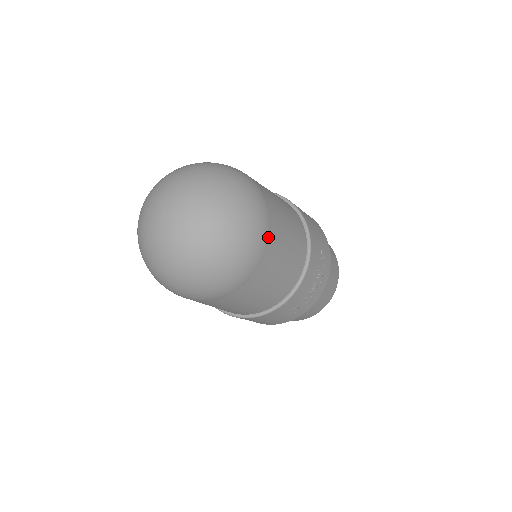
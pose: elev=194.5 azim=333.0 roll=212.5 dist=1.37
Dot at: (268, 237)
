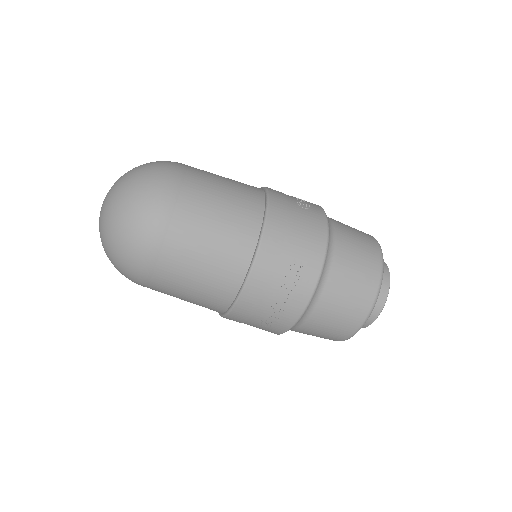
Dot at: (160, 241)
